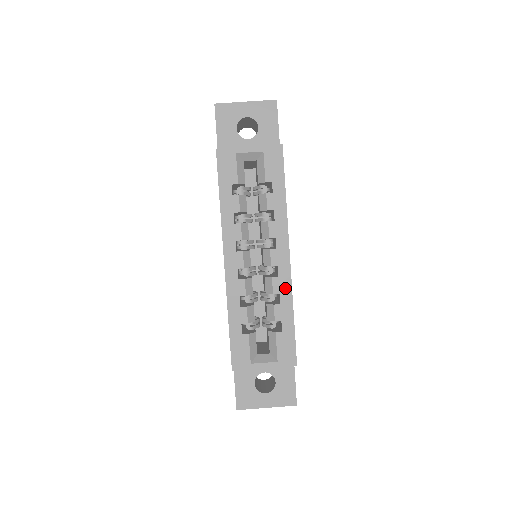
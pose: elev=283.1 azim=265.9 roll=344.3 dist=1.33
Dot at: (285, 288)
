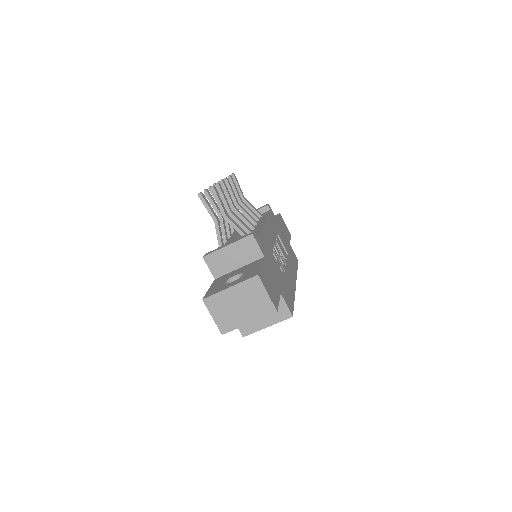
Dot at: occluded
